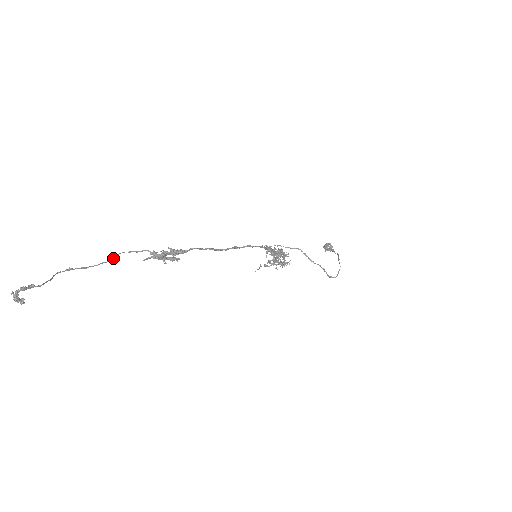
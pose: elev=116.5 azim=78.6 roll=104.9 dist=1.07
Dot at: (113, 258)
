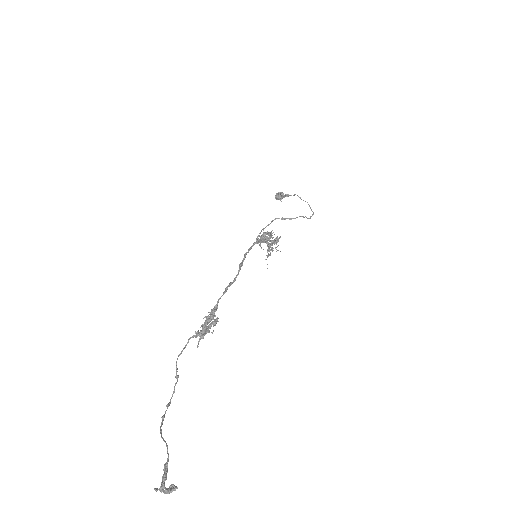
Dot at: (176, 372)
